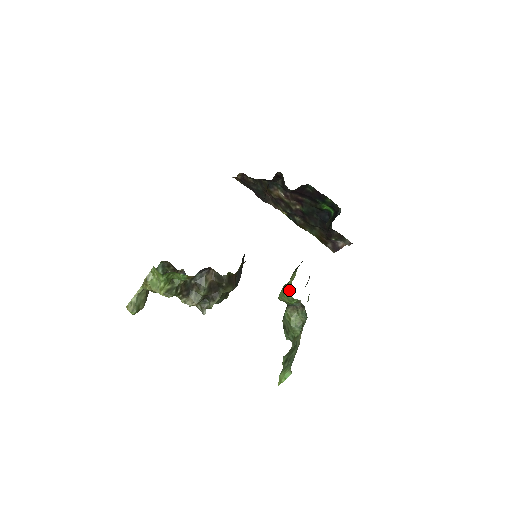
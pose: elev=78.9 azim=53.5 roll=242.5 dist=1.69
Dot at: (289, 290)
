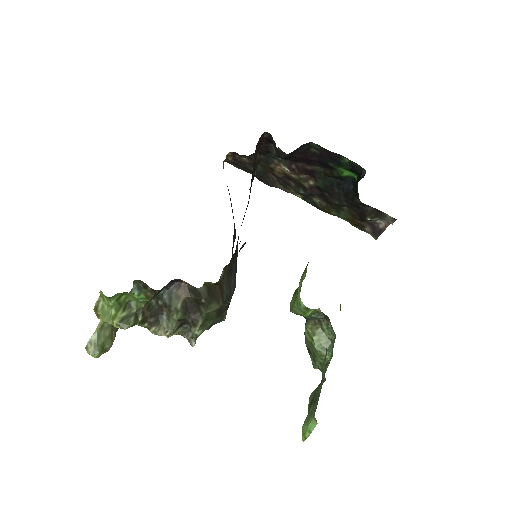
Dot at: (299, 296)
